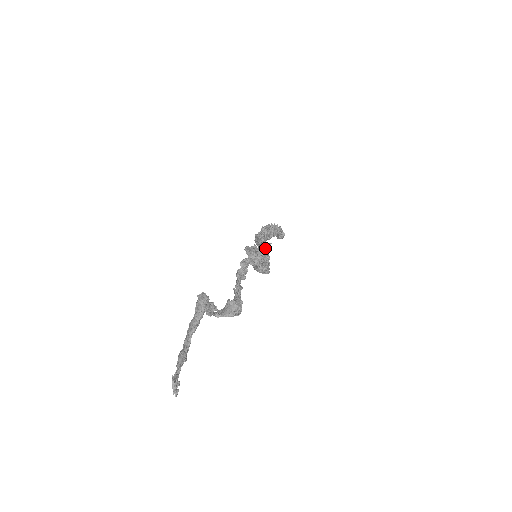
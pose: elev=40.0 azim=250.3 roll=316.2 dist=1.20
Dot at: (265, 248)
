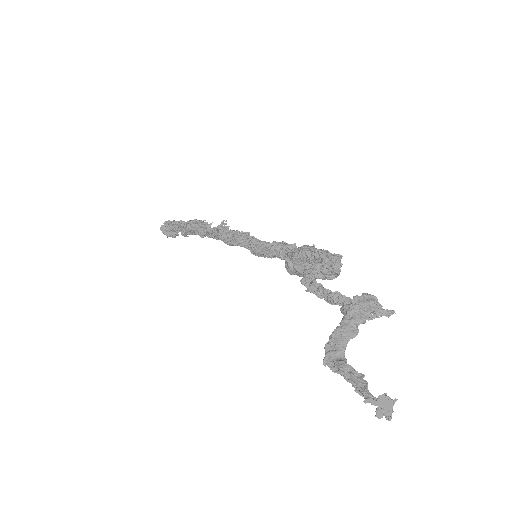
Dot at: occluded
